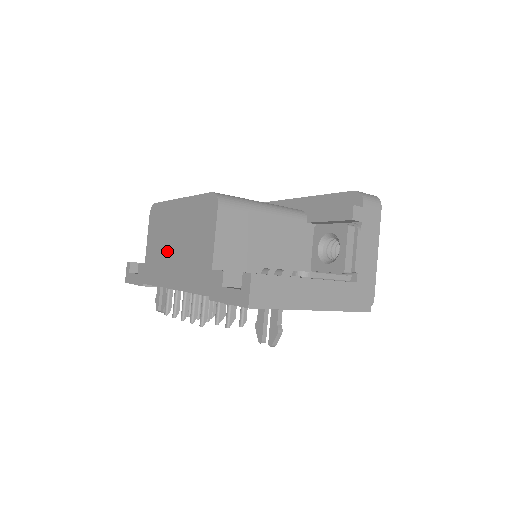
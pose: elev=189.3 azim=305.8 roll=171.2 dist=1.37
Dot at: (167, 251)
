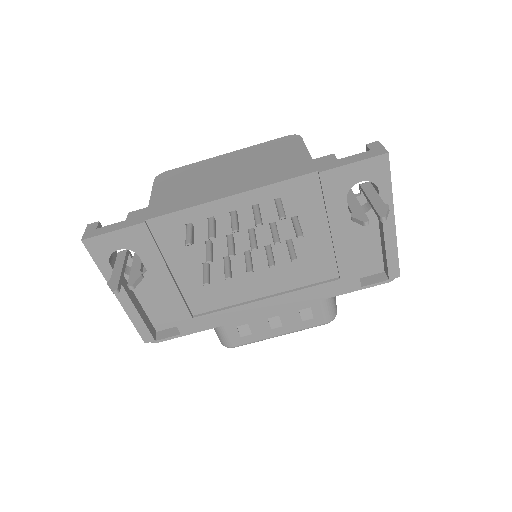
Dot at: (209, 181)
